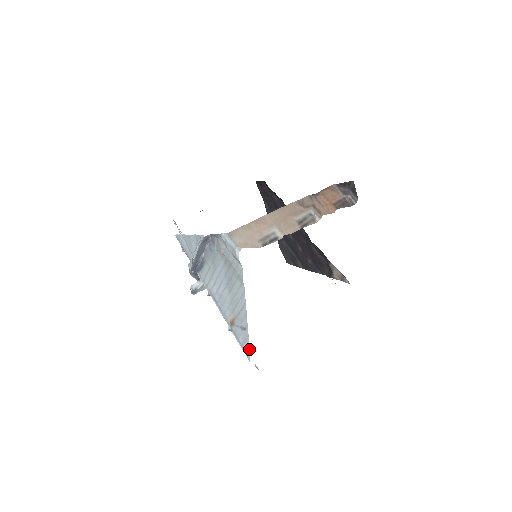
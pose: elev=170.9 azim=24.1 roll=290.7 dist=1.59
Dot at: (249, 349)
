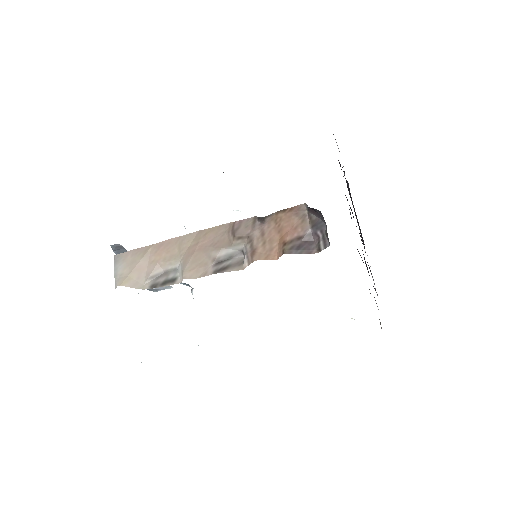
Dot at: occluded
